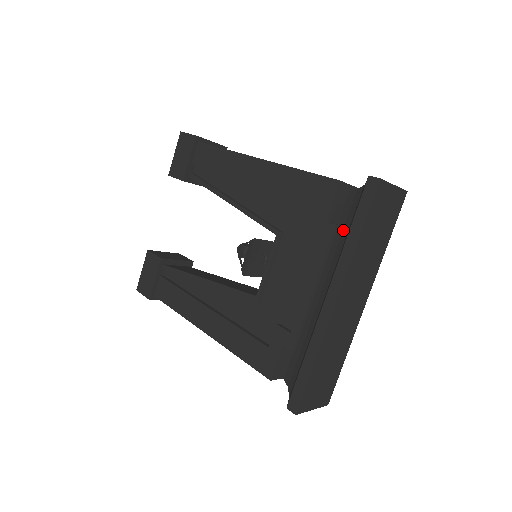
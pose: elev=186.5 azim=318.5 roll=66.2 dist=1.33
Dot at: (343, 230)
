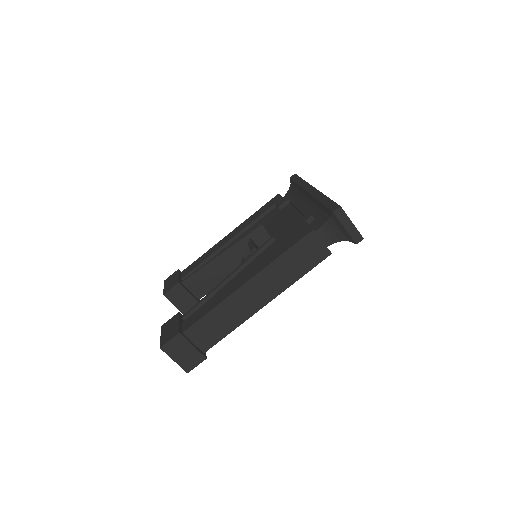
Dot at: (295, 193)
